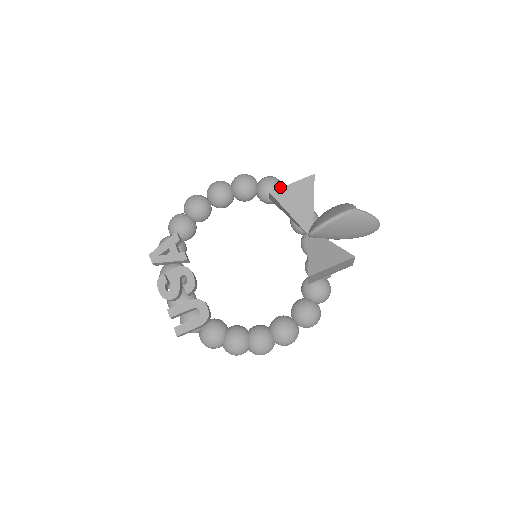
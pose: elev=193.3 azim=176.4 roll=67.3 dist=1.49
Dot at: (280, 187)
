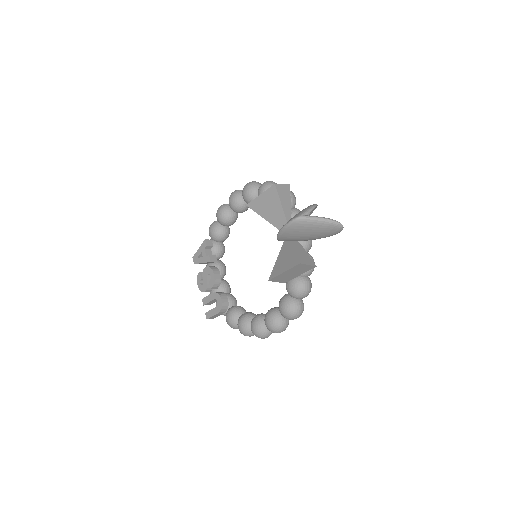
Dot at: occluded
